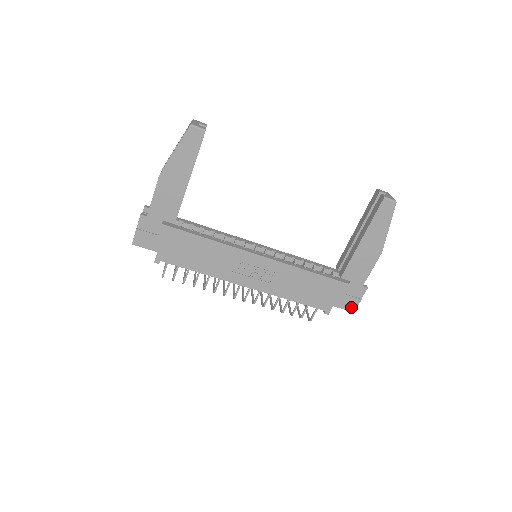
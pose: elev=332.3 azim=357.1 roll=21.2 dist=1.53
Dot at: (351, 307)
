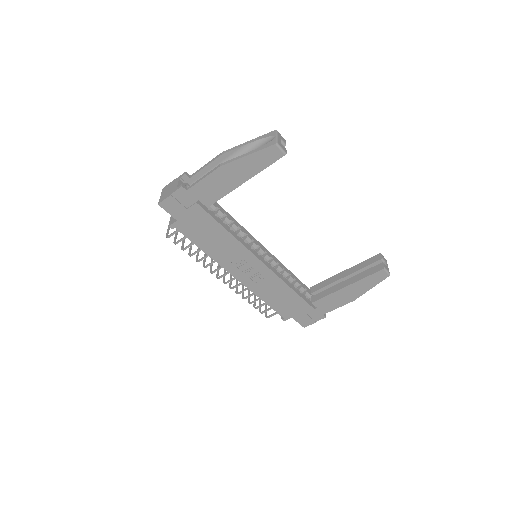
Dot at: (305, 324)
